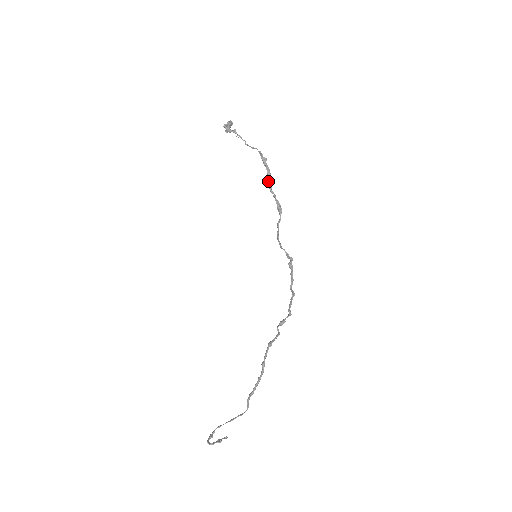
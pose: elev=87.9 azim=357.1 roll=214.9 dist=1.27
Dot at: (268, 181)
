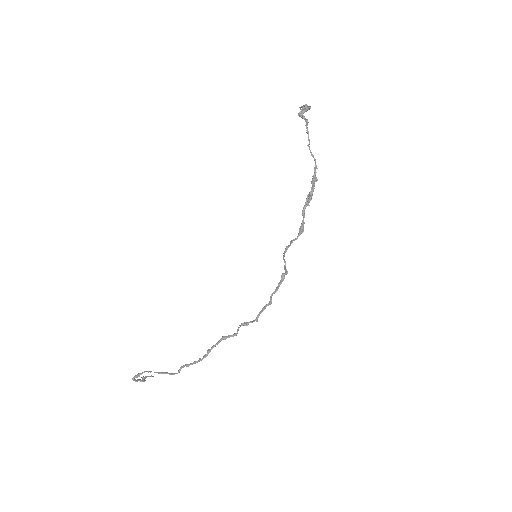
Dot at: (306, 199)
